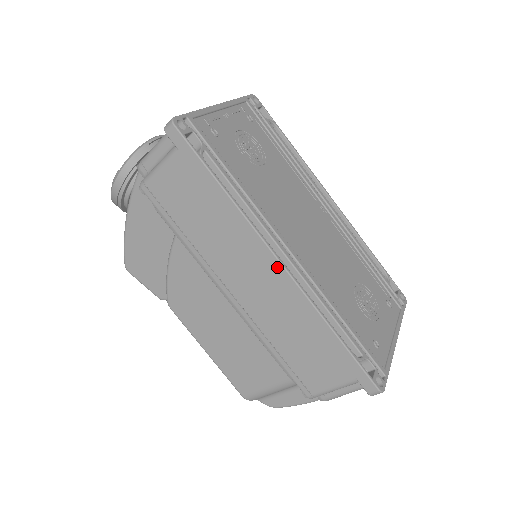
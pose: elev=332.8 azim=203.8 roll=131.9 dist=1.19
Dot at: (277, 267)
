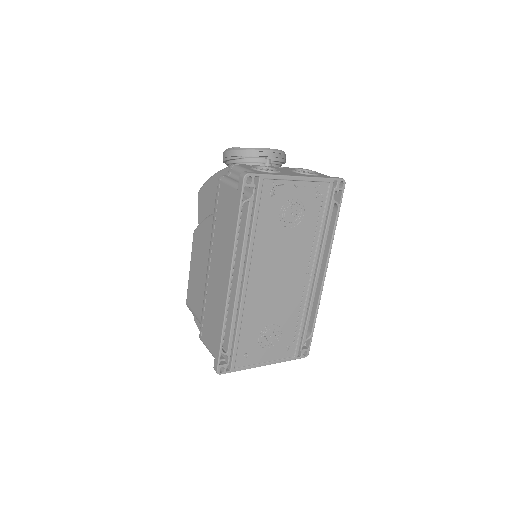
Dot at: (227, 282)
